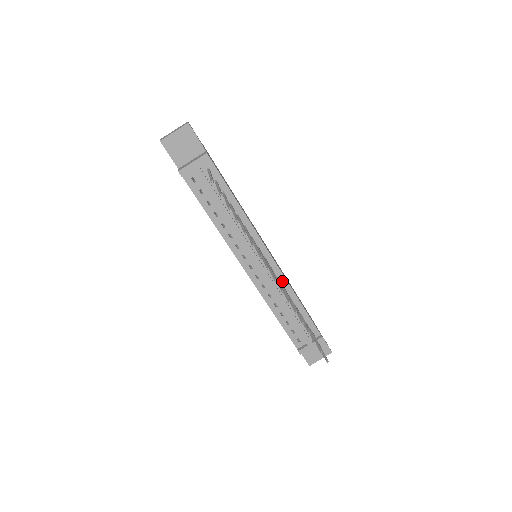
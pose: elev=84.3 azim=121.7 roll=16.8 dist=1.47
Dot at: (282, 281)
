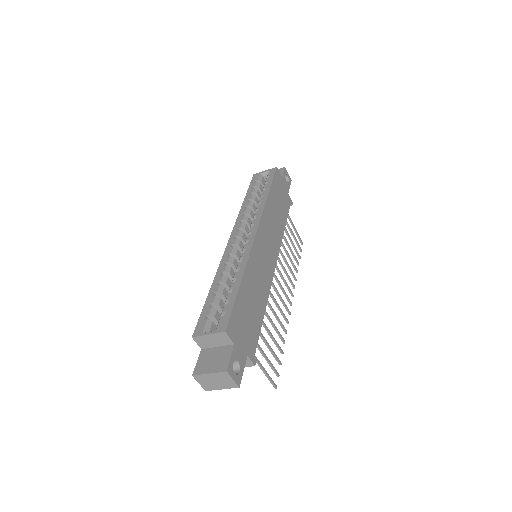
Dot at: occluded
